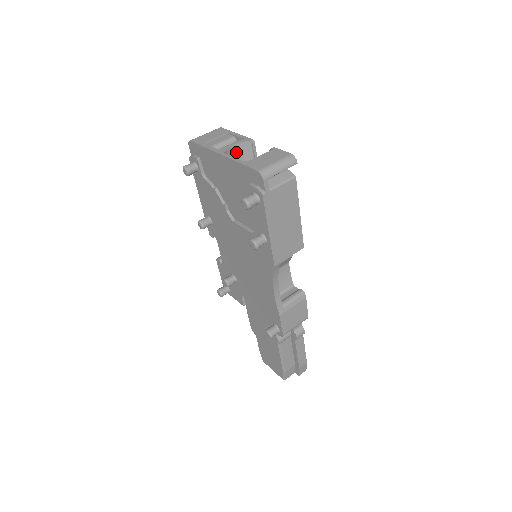
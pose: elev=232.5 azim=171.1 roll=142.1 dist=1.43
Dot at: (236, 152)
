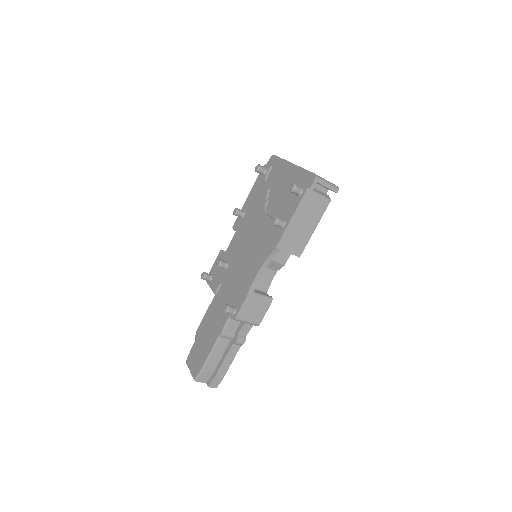
Dot at: occluded
